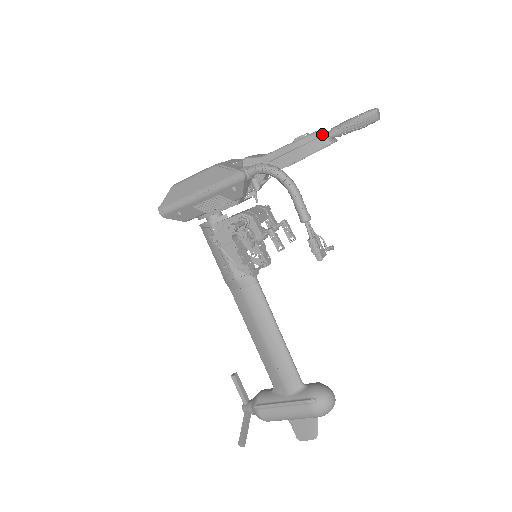
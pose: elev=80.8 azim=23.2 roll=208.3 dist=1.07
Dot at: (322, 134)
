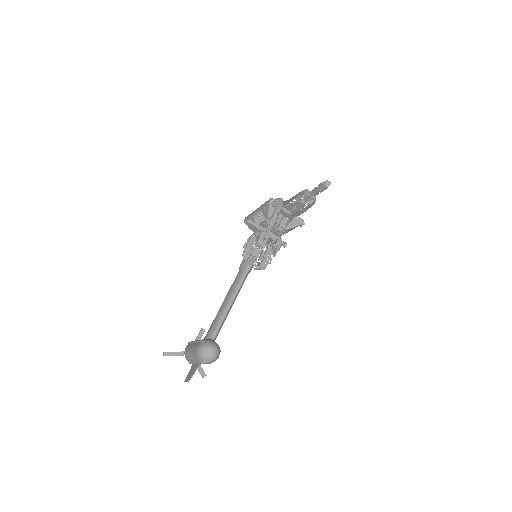
Dot at: (307, 190)
